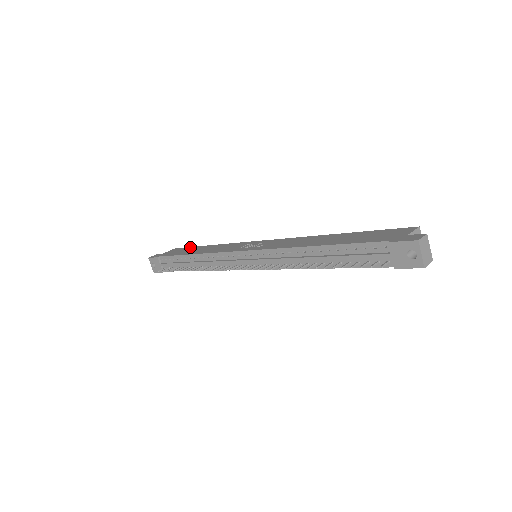
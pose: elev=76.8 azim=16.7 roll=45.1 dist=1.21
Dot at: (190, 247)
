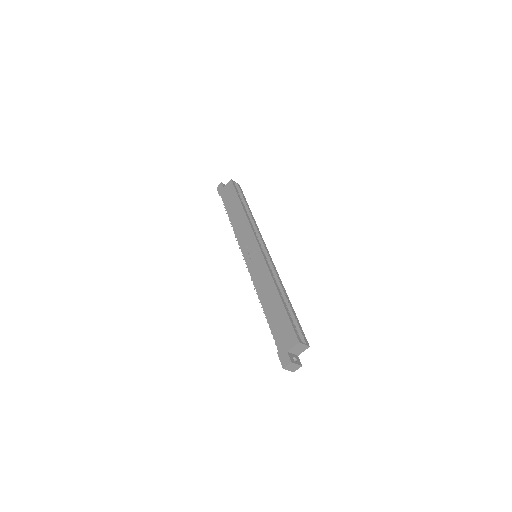
Dot at: (235, 193)
